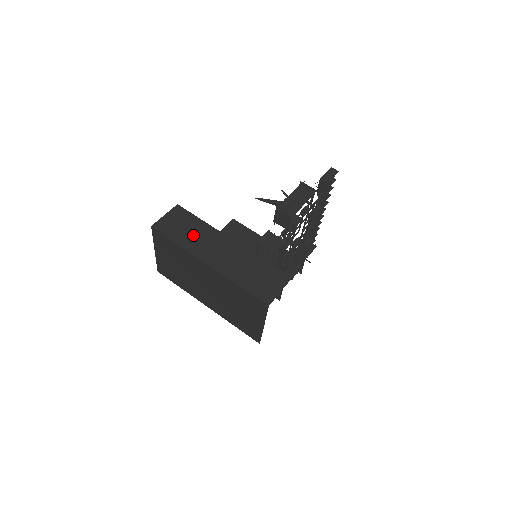
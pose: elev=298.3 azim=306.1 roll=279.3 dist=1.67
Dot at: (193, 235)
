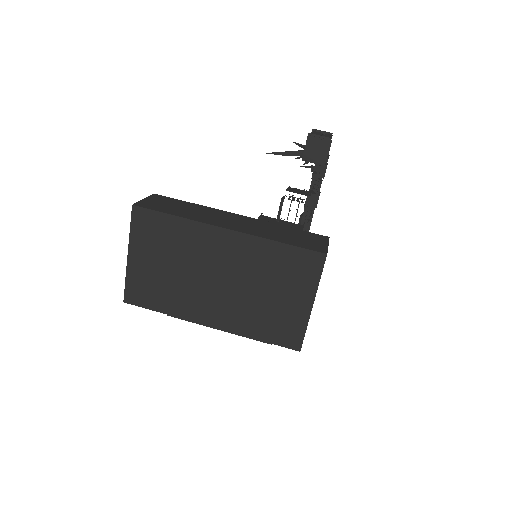
Dot at: (191, 211)
